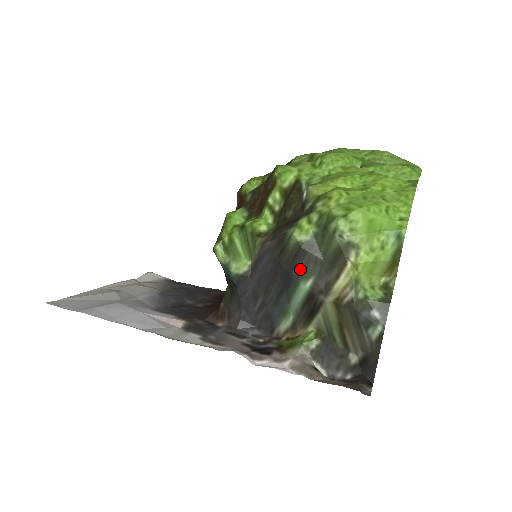
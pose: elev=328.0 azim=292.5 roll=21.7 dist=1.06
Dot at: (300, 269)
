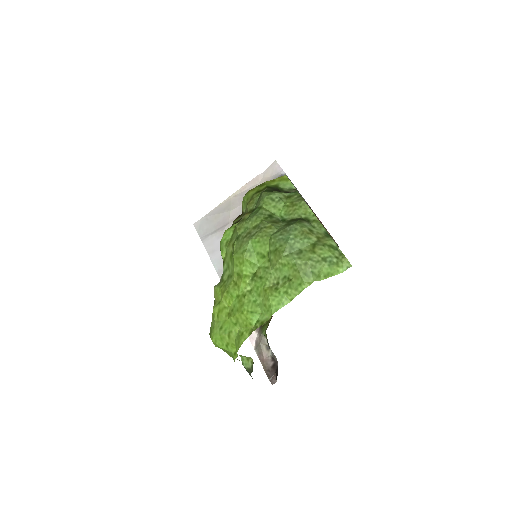
Dot at: occluded
